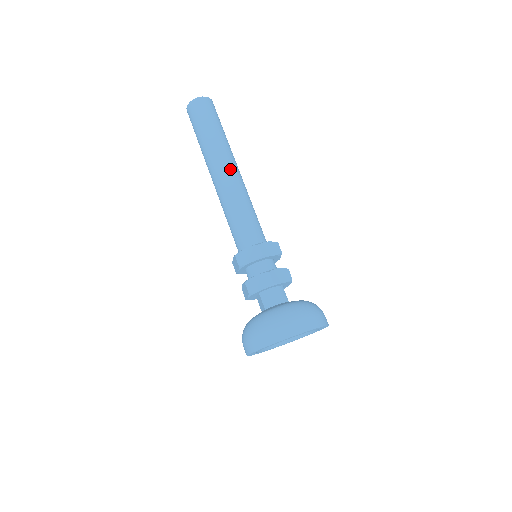
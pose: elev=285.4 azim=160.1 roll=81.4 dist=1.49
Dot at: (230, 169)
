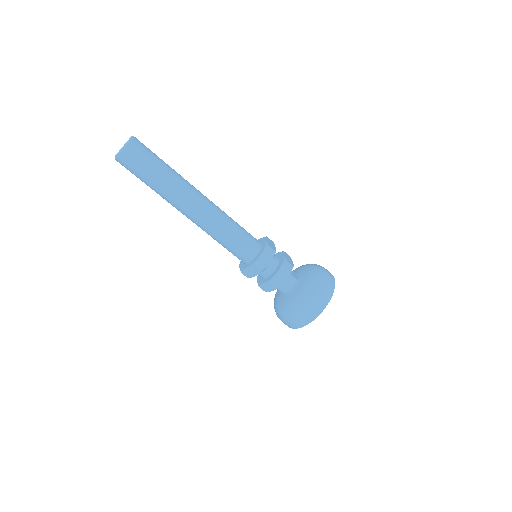
Dot at: (195, 208)
